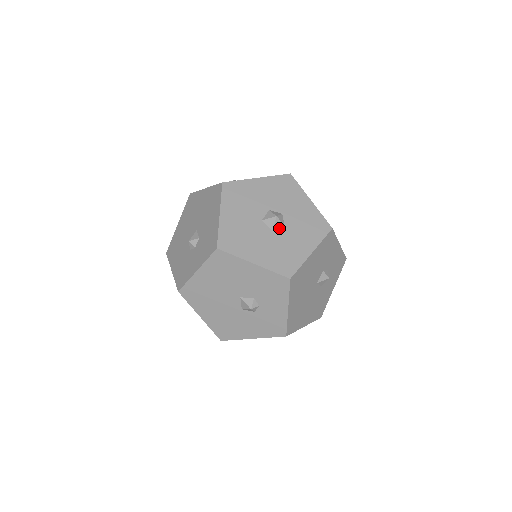
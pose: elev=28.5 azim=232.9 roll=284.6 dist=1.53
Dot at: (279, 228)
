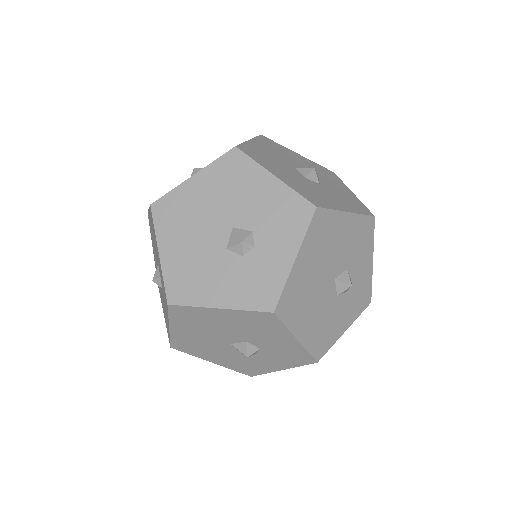
Dot at: (313, 181)
